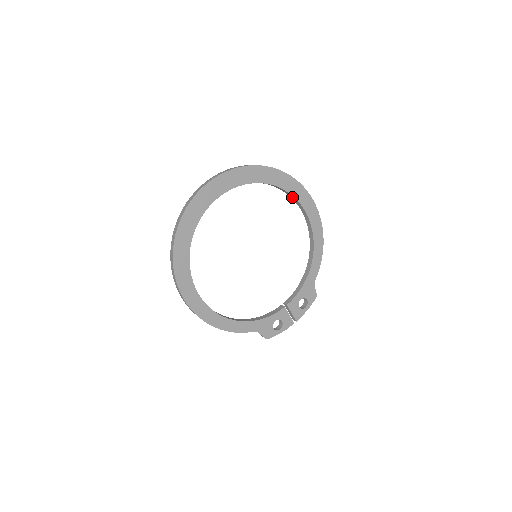
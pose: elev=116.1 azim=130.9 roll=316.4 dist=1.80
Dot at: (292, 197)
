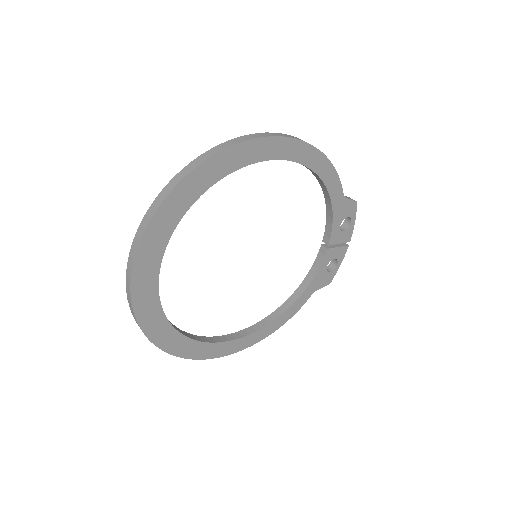
Dot at: (240, 165)
